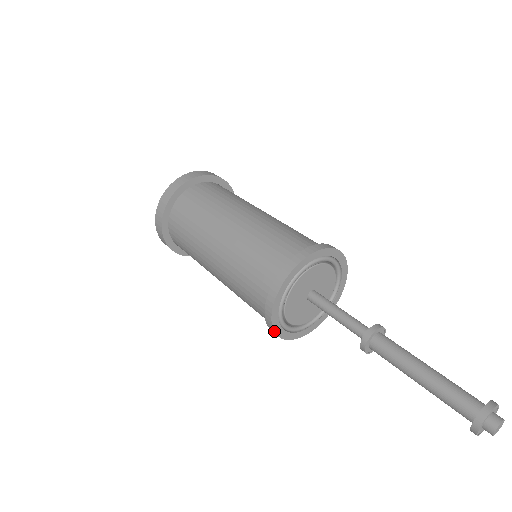
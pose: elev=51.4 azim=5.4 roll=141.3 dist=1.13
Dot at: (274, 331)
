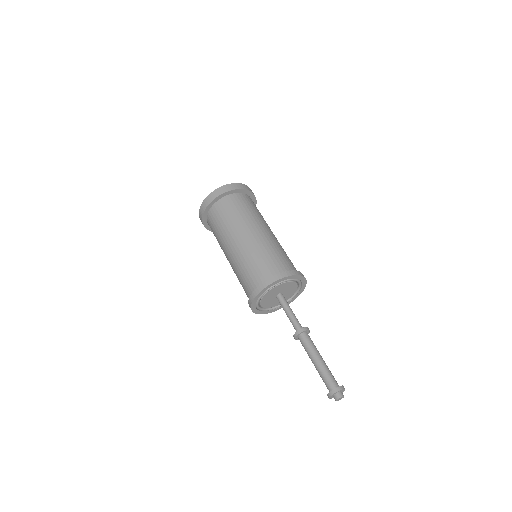
Dot at: (251, 307)
